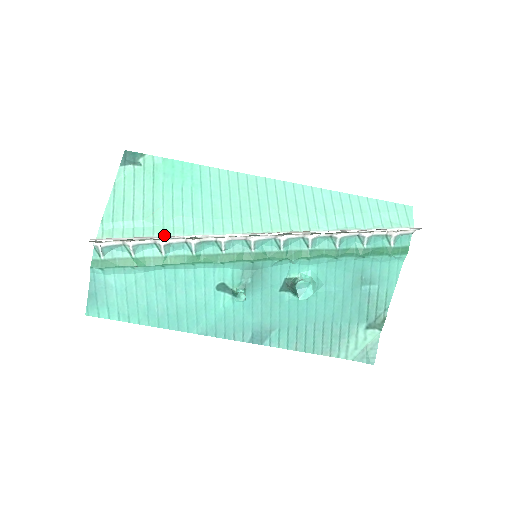
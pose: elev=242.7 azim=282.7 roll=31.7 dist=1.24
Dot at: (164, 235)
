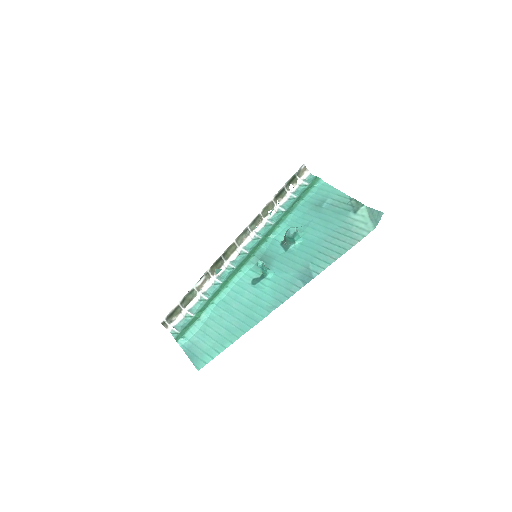
Dot at: occluded
